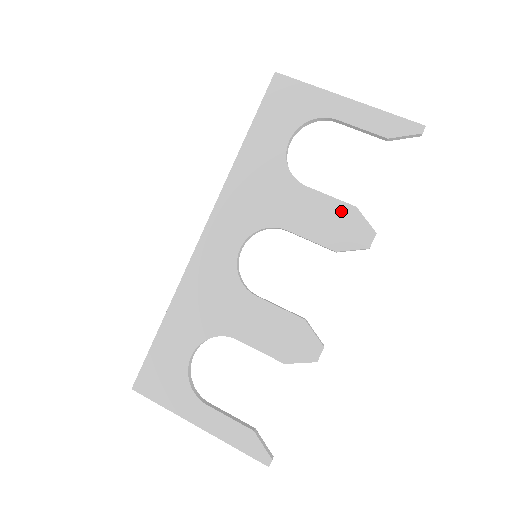
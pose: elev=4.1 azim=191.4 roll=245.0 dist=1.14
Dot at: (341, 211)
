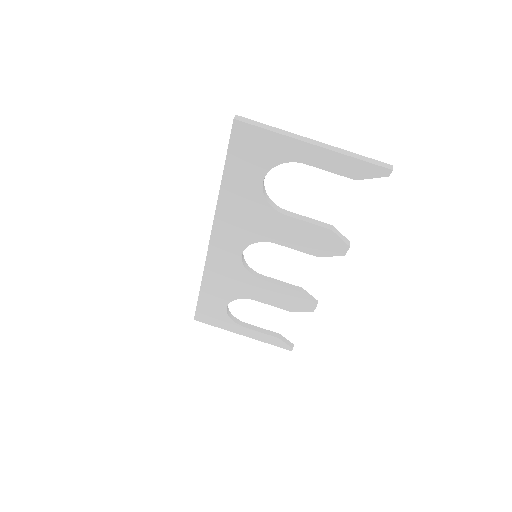
Dot at: (319, 233)
